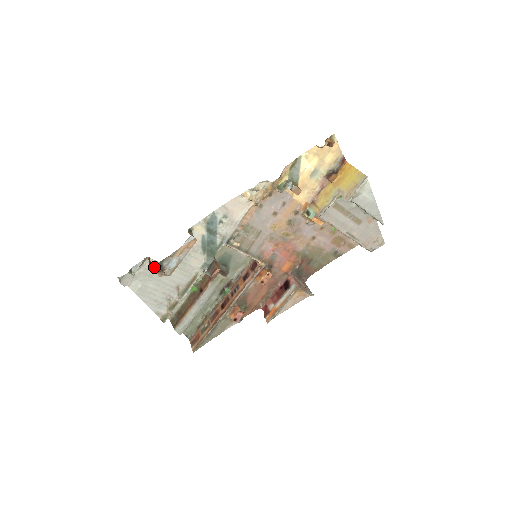
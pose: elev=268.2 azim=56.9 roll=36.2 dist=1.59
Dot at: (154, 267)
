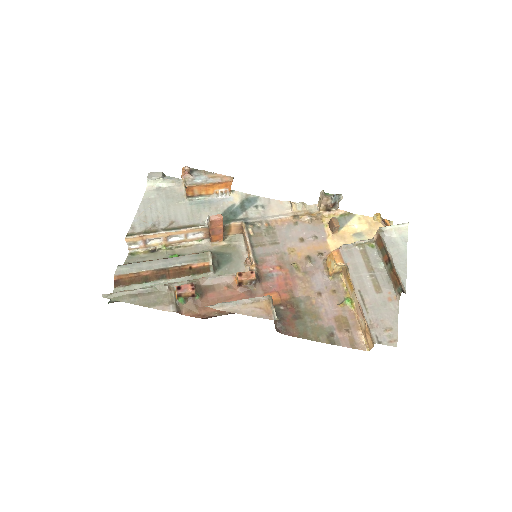
Dot at: occluded
